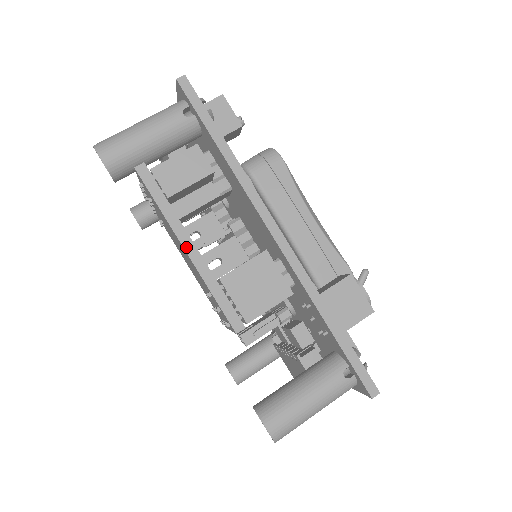
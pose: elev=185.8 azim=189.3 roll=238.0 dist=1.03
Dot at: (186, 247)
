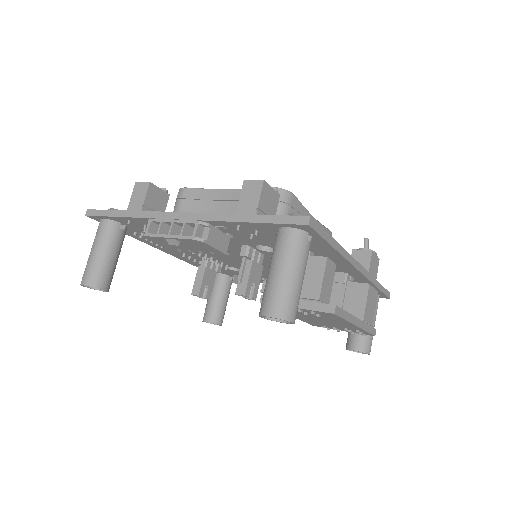
Dot at: (357, 324)
